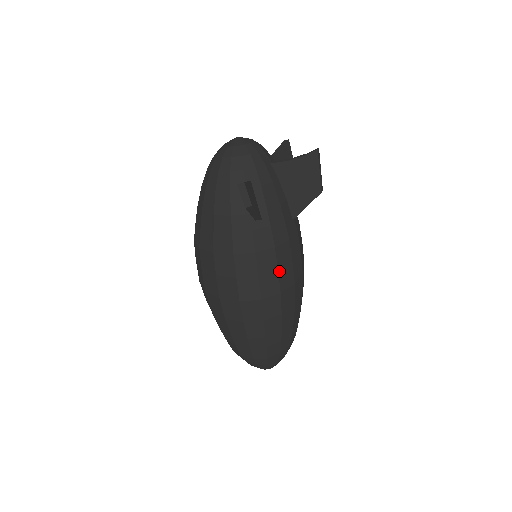
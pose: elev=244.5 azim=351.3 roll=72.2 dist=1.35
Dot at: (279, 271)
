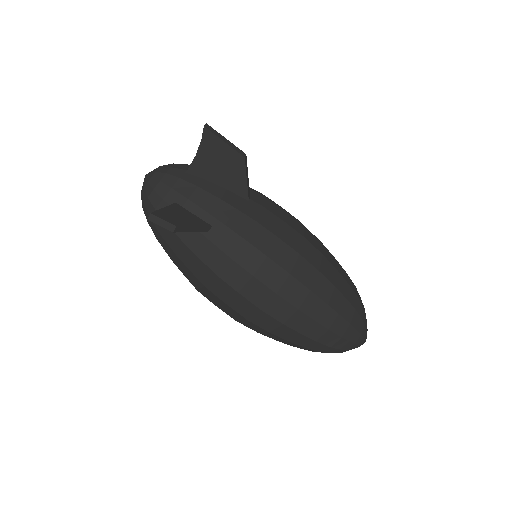
Dot at: (269, 256)
